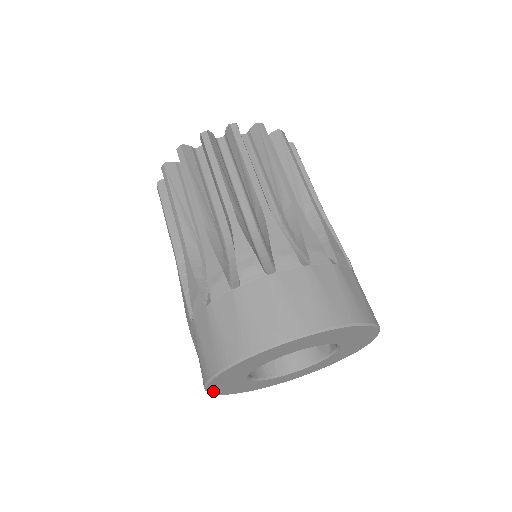
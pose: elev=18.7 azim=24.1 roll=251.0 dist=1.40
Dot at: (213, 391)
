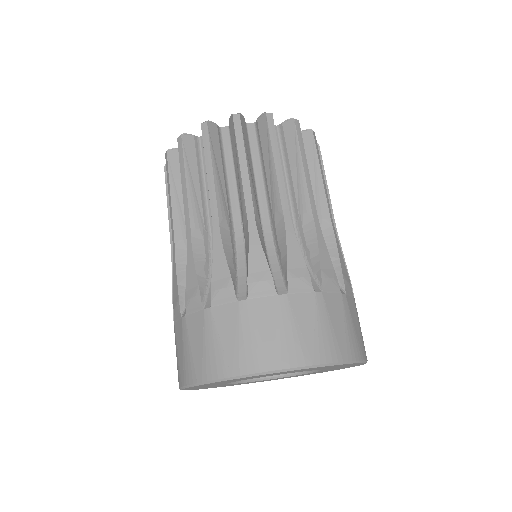
Dot at: occluded
